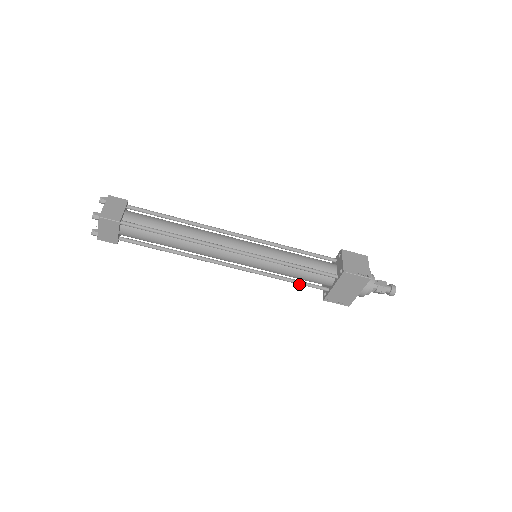
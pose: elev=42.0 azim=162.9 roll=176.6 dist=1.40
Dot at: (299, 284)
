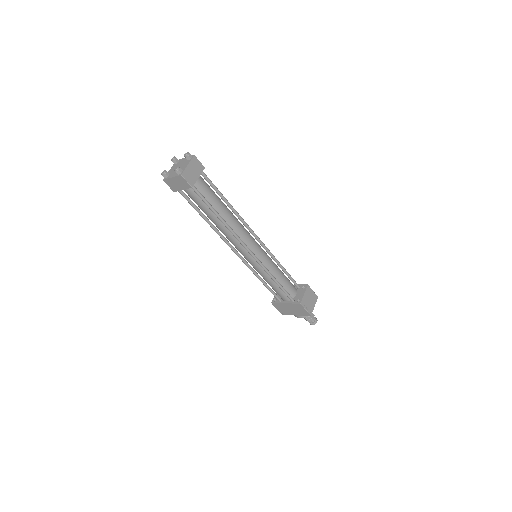
Dot at: (267, 288)
